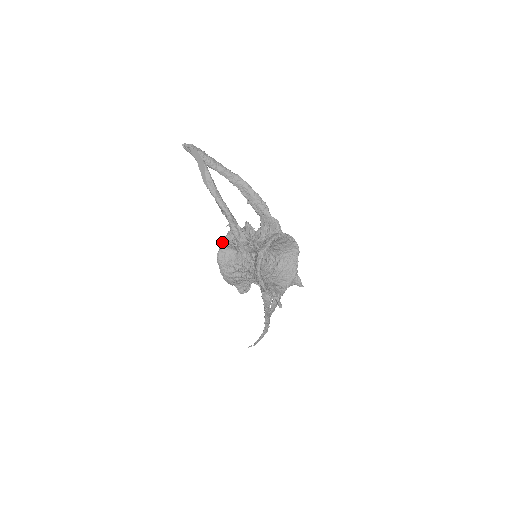
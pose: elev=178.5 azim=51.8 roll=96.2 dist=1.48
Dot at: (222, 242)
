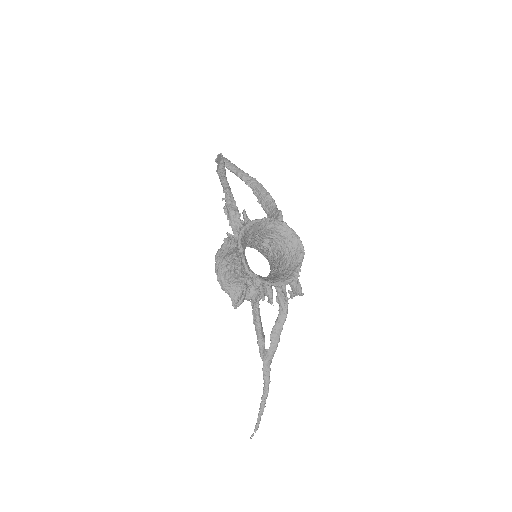
Dot at: (224, 238)
